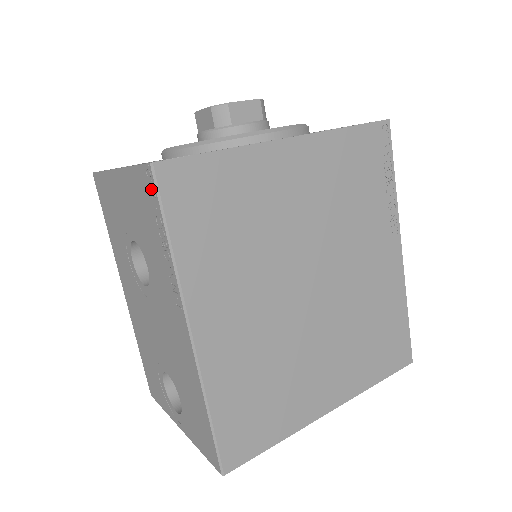
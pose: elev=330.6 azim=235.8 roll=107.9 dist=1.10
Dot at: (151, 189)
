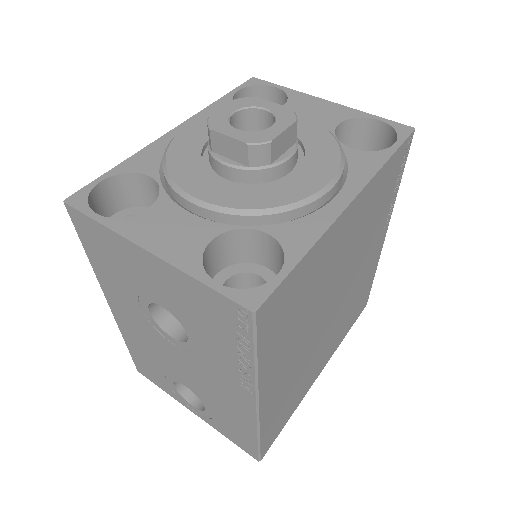
Dot at: (241, 322)
